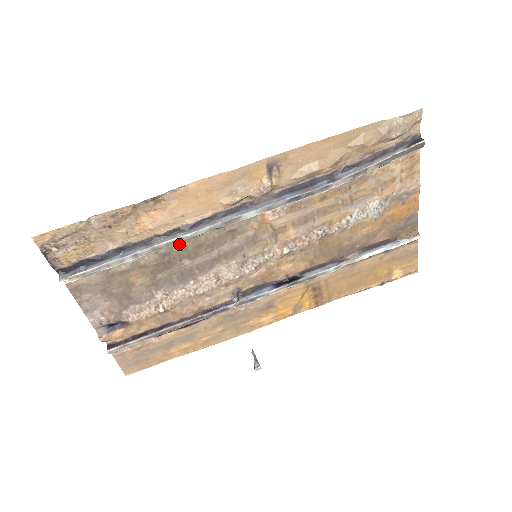
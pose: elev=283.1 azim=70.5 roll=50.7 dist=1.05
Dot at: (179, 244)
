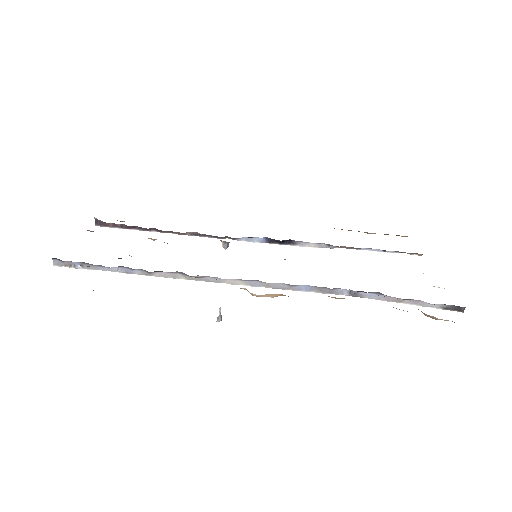
Dot at: occluded
